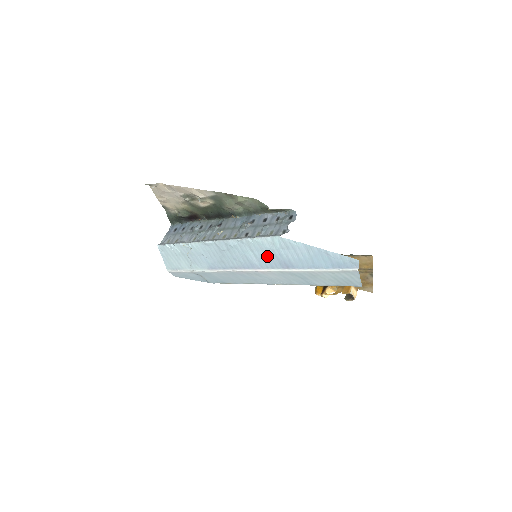
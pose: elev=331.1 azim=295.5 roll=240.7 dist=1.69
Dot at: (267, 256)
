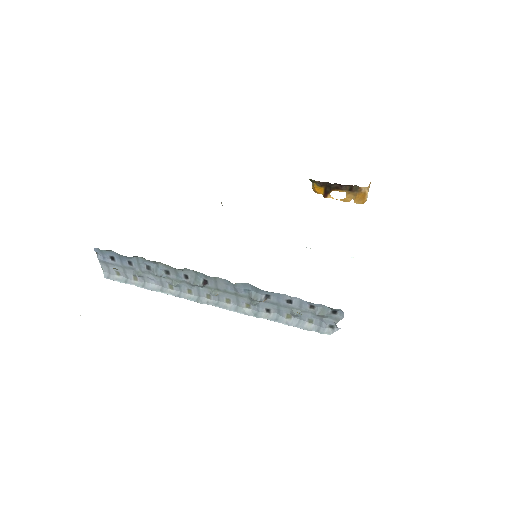
Dot at: occluded
